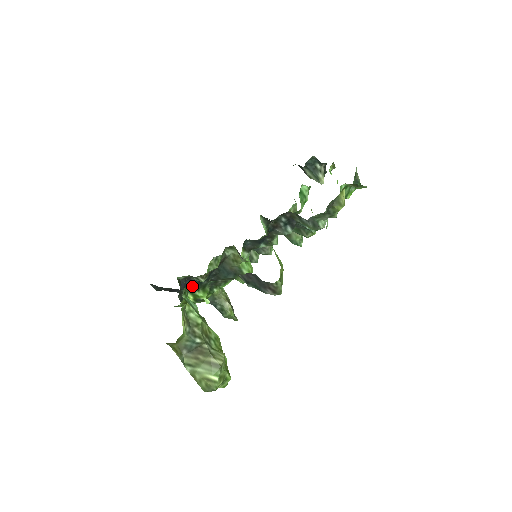
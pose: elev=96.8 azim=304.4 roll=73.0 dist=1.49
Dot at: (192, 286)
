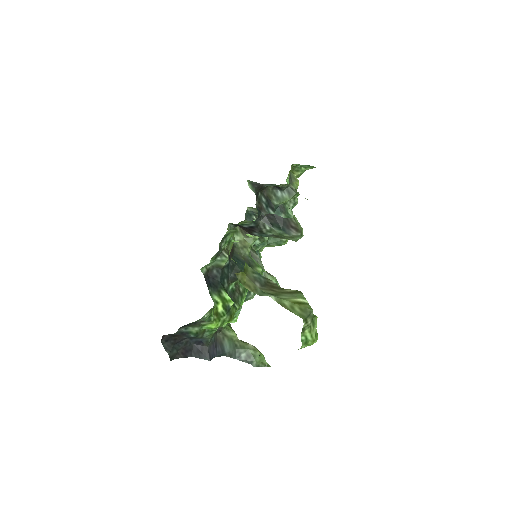
Dot at: (216, 284)
